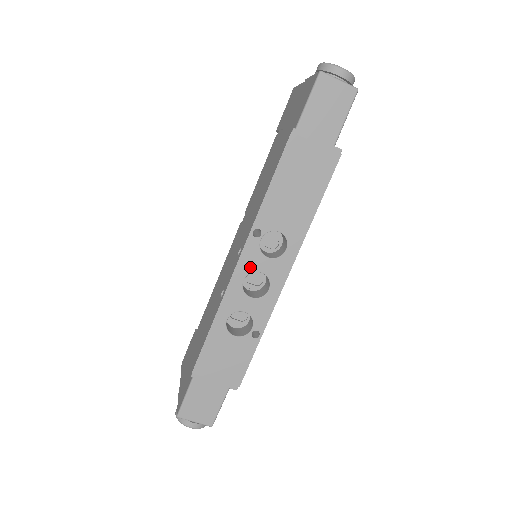
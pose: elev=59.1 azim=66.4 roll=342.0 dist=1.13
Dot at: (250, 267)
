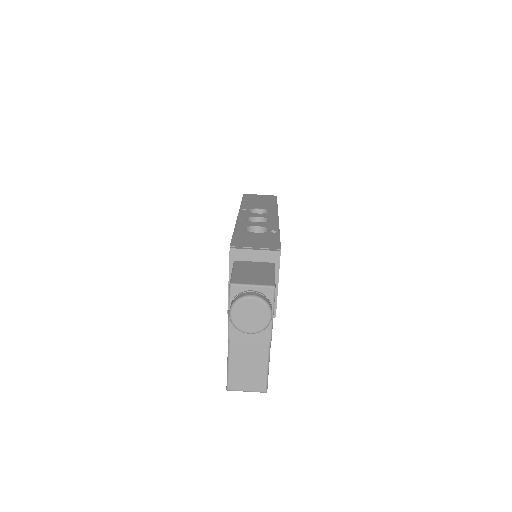
Dot at: (248, 216)
